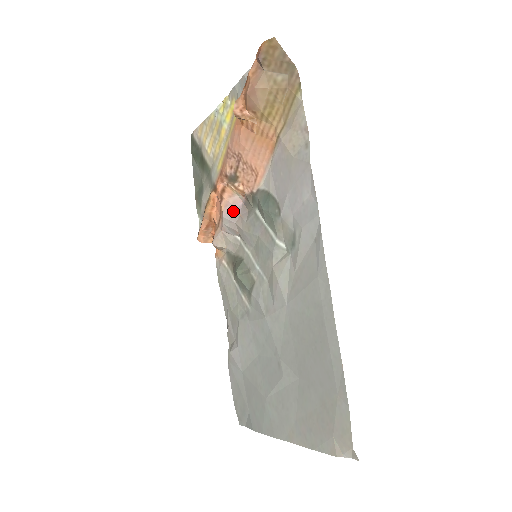
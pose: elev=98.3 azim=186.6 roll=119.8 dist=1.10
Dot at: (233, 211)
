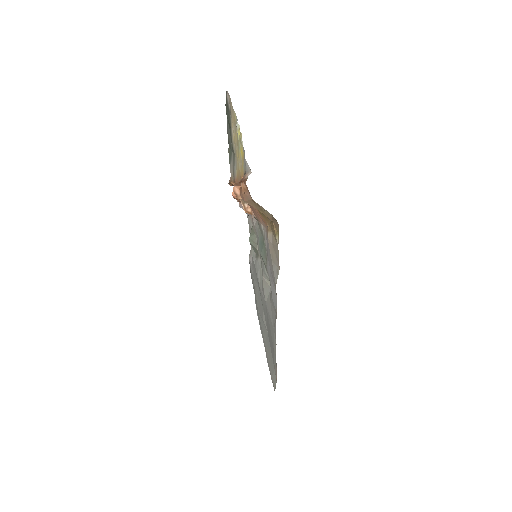
Dot at: occluded
